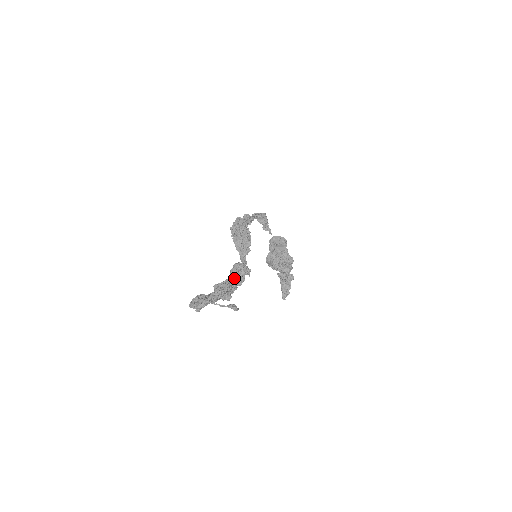
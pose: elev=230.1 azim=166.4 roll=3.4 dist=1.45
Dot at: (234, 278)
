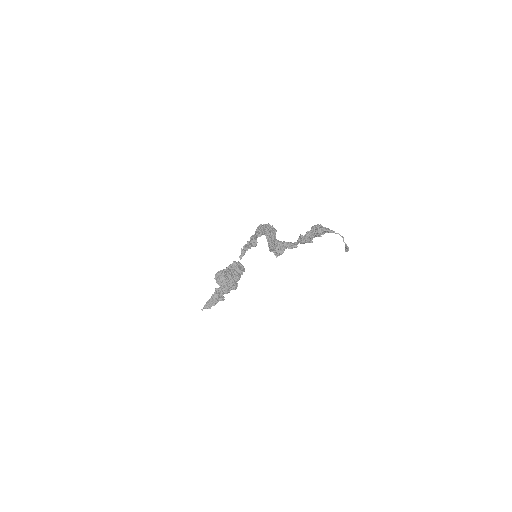
Dot at: occluded
